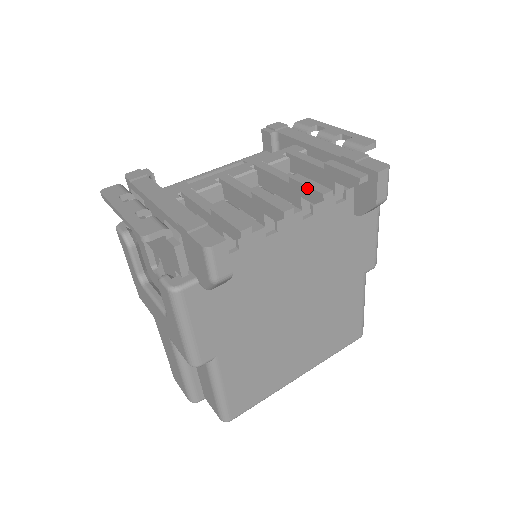
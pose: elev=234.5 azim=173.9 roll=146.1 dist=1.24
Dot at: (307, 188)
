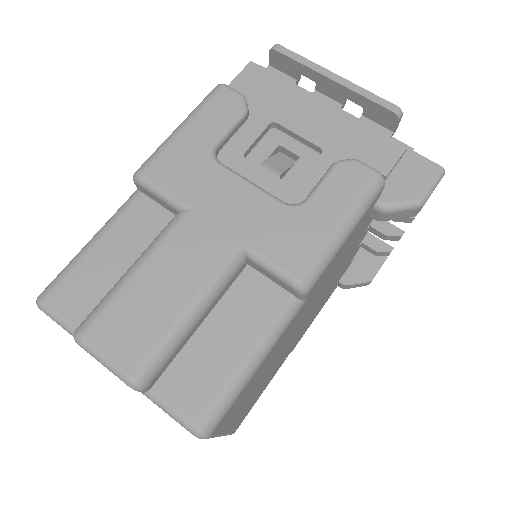
Dot at: (385, 221)
